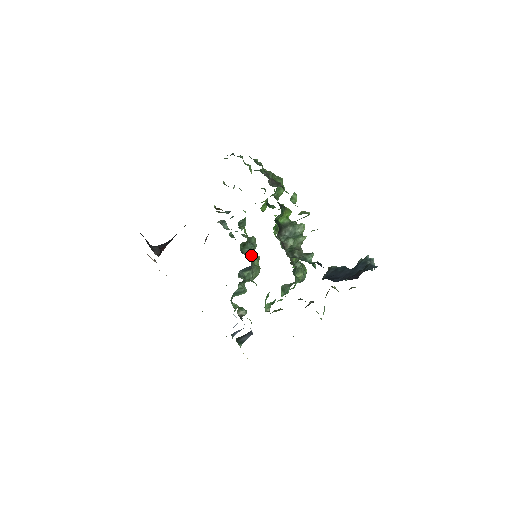
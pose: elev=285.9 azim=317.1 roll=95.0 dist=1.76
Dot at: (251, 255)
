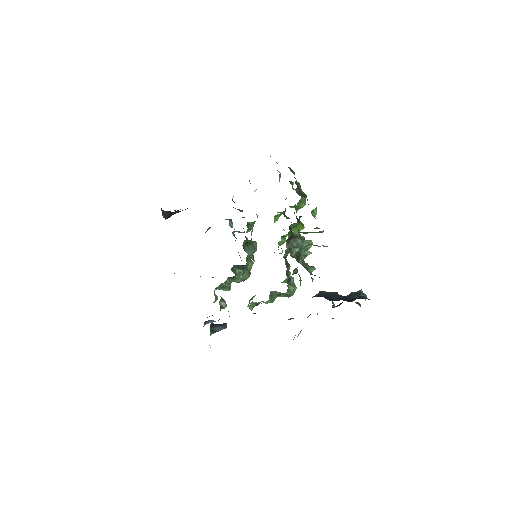
Dot at: (250, 255)
